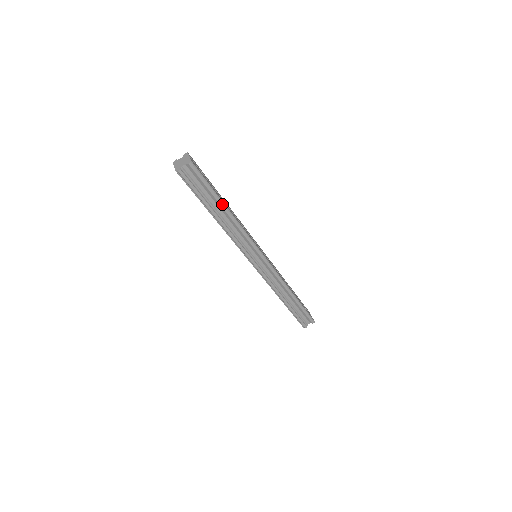
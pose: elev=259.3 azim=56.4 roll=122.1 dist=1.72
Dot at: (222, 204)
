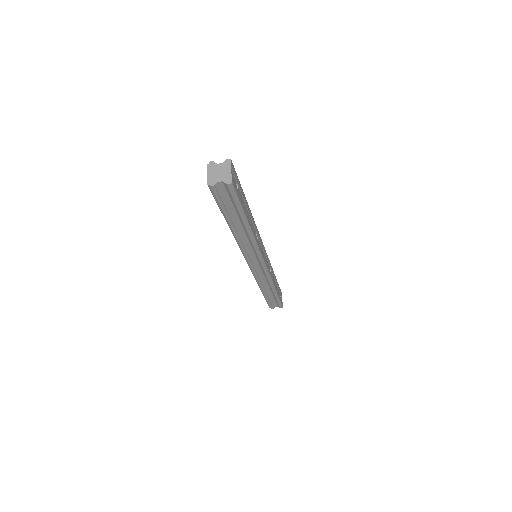
Dot at: (245, 222)
